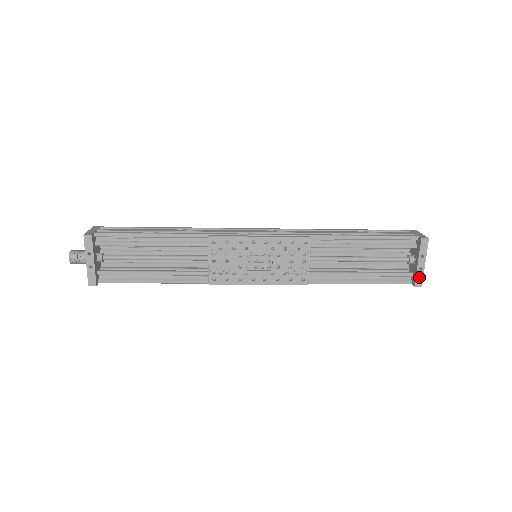
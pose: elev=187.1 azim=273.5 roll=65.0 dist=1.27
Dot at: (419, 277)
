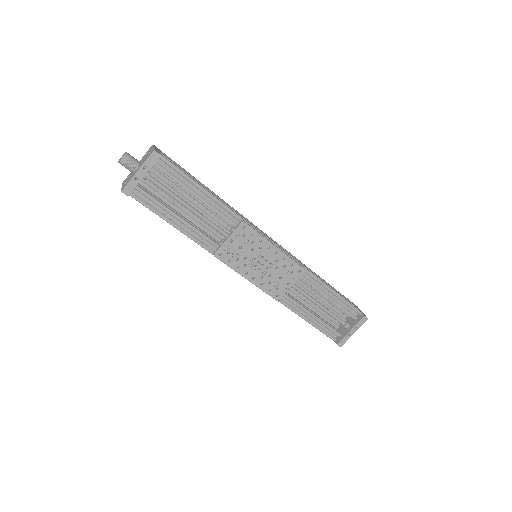
Dot at: (344, 340)
